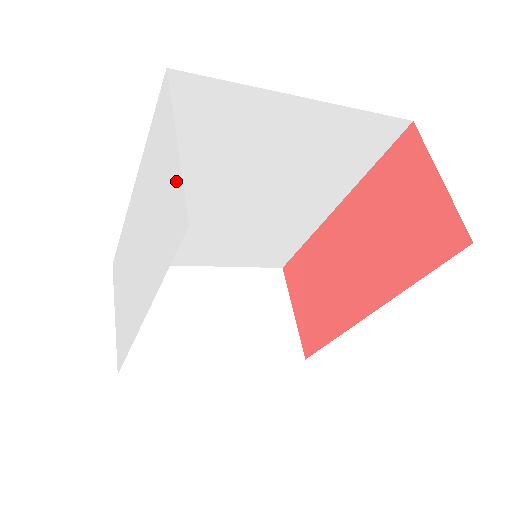
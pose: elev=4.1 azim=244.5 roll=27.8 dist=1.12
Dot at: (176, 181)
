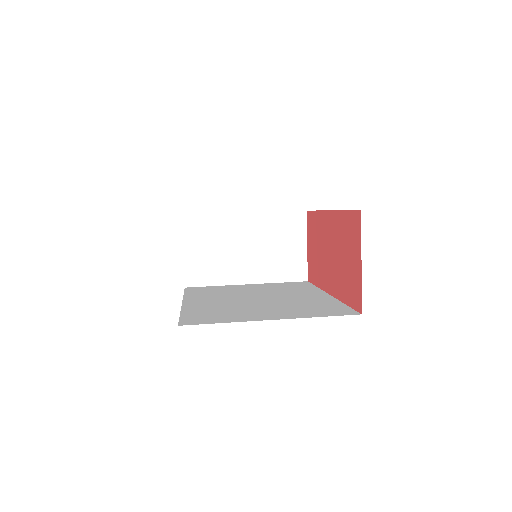
Dot at: occluded
